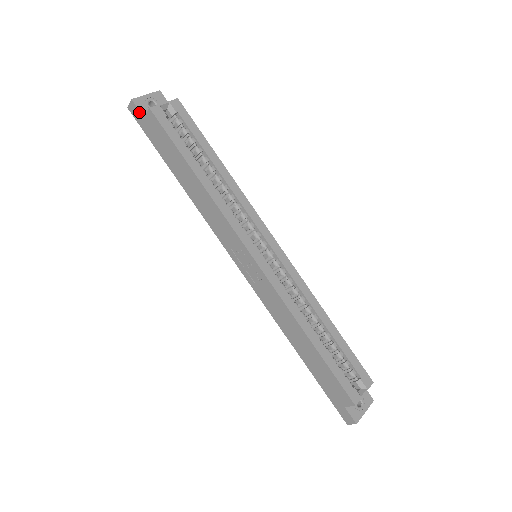
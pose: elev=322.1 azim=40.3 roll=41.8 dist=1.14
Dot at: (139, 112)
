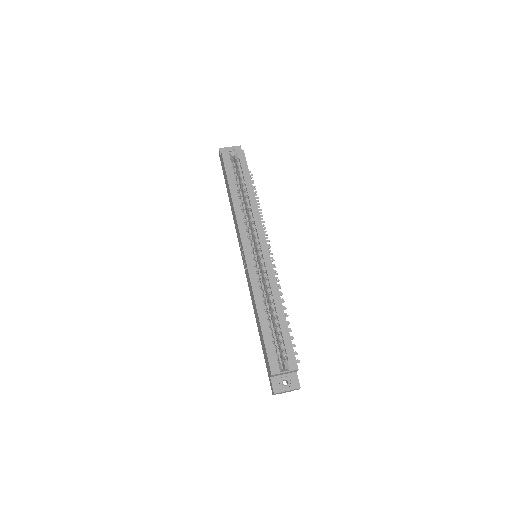
Dot at: (220, 156)
